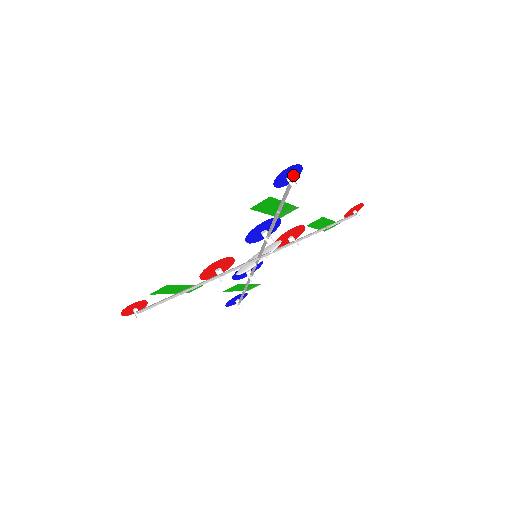
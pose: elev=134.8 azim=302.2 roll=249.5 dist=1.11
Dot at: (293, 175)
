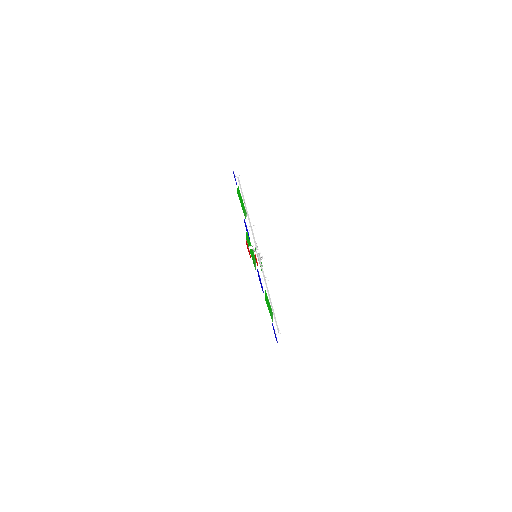
Dot at: (235, 180)
